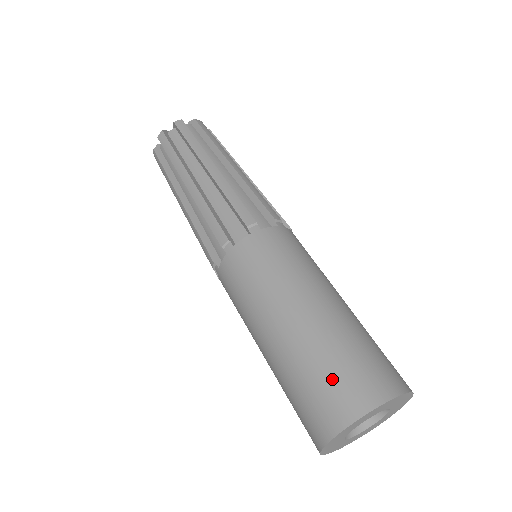
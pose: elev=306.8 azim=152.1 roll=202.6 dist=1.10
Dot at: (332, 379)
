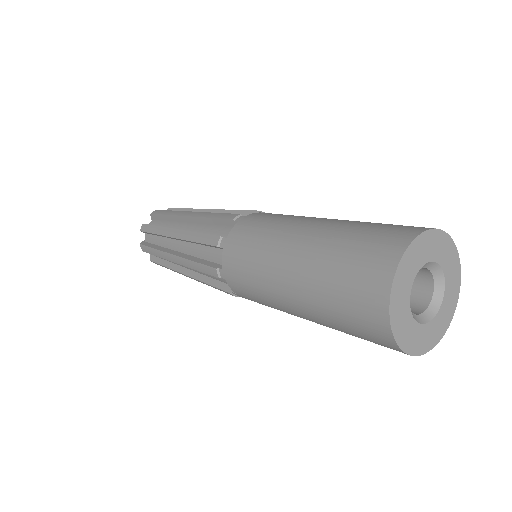
Dot at: (384, 225)
